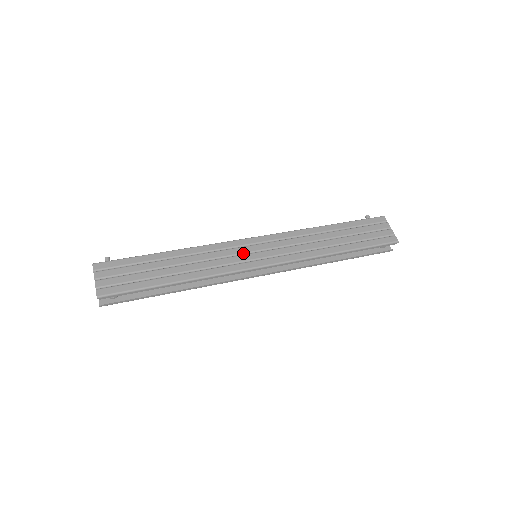
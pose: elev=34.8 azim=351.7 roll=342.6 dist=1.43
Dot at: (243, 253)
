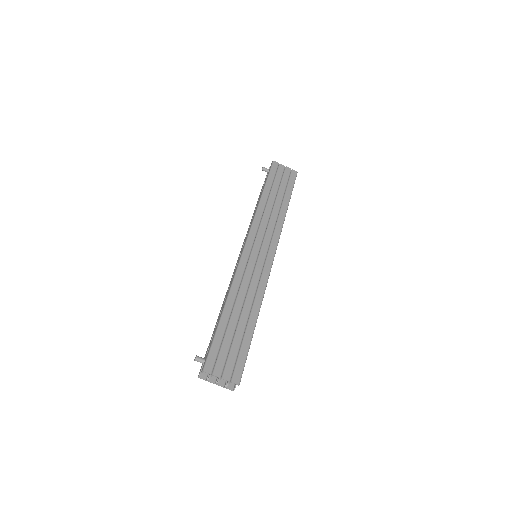
Dot at: (256, 262)
